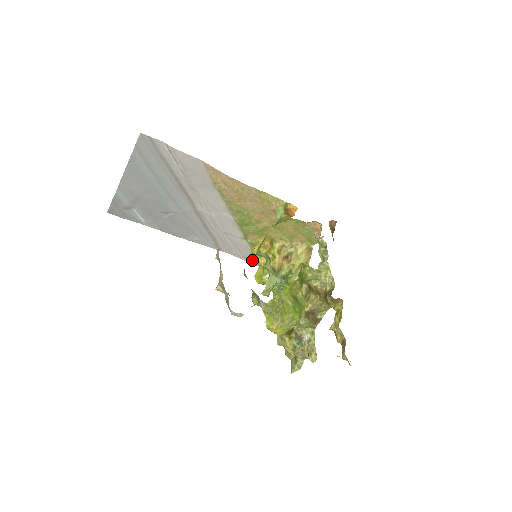
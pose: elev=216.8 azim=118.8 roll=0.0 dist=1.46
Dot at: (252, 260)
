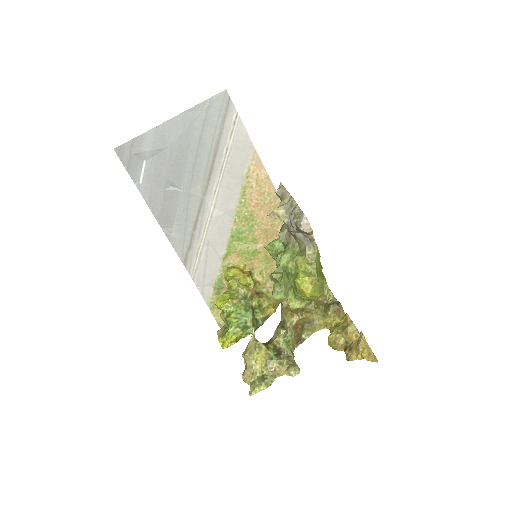
Dot at: (207, 293)
